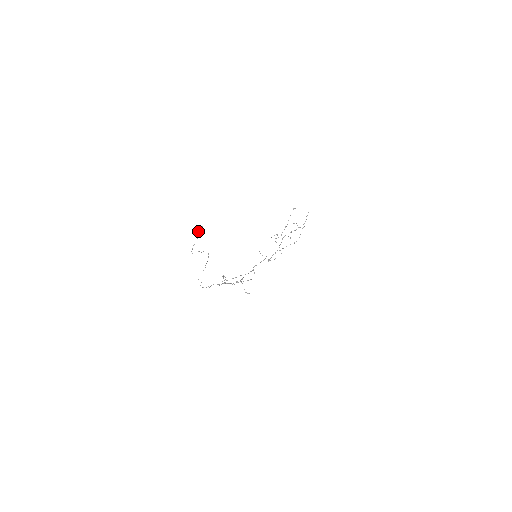
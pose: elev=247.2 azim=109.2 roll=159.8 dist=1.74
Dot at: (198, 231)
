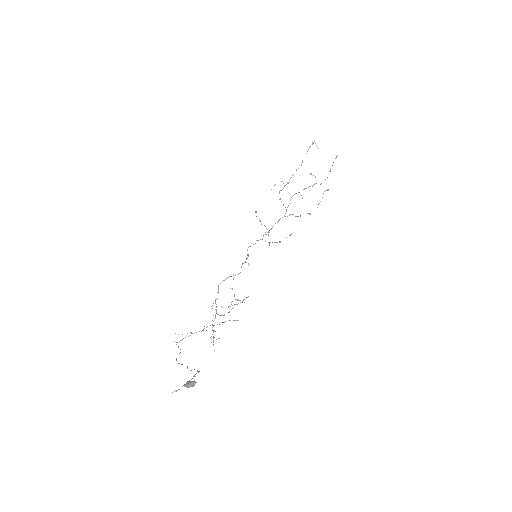
Dot at: (187, 386)
